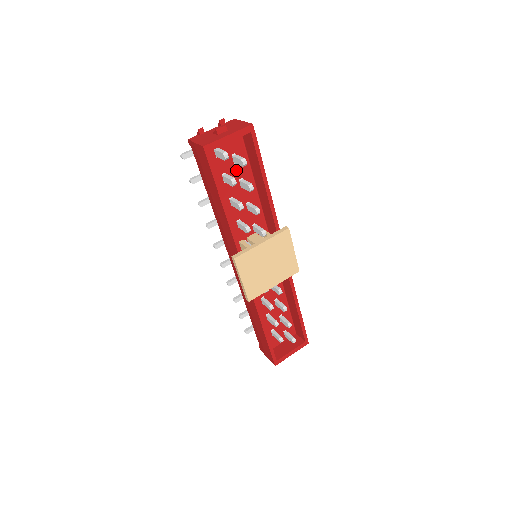
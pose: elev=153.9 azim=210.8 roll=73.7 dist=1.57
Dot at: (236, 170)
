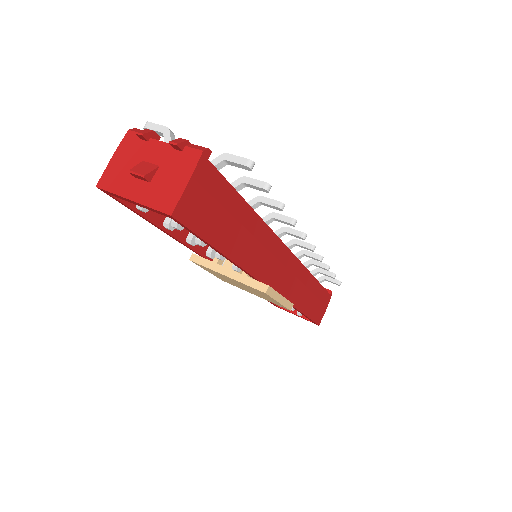
Dot at: occluded
